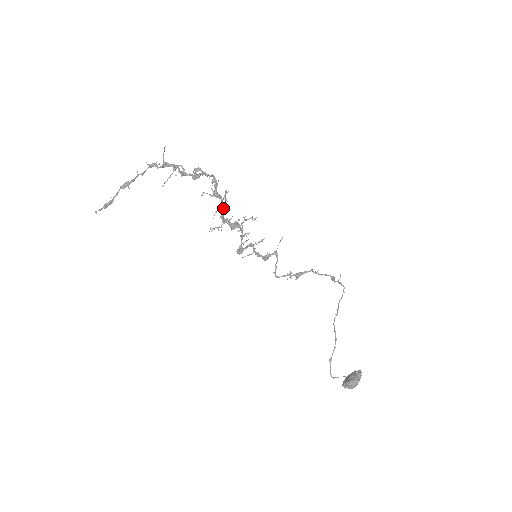
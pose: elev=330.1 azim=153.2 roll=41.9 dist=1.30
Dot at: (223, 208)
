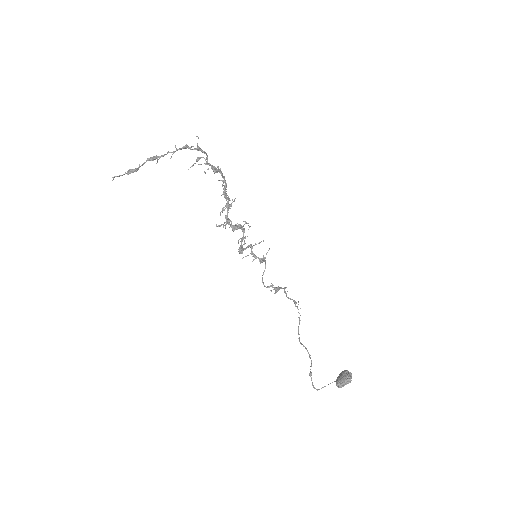
Dot at: (229, 208)
